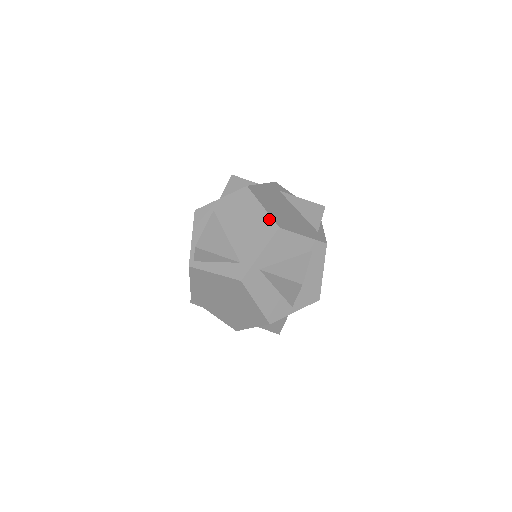
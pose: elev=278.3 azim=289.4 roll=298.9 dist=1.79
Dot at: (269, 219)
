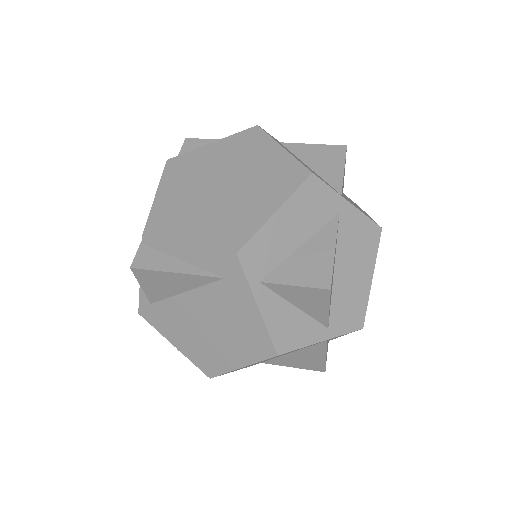
Dot at: occluded
